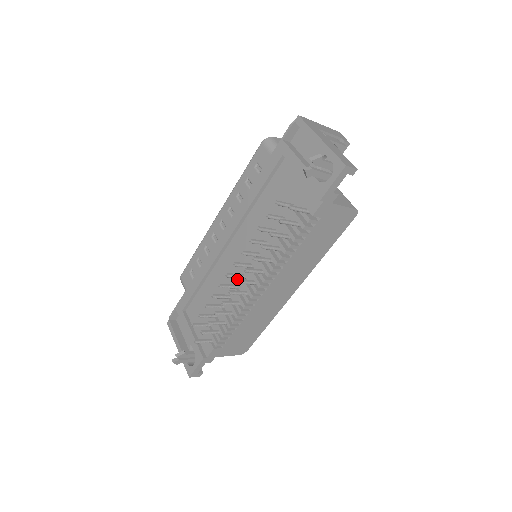
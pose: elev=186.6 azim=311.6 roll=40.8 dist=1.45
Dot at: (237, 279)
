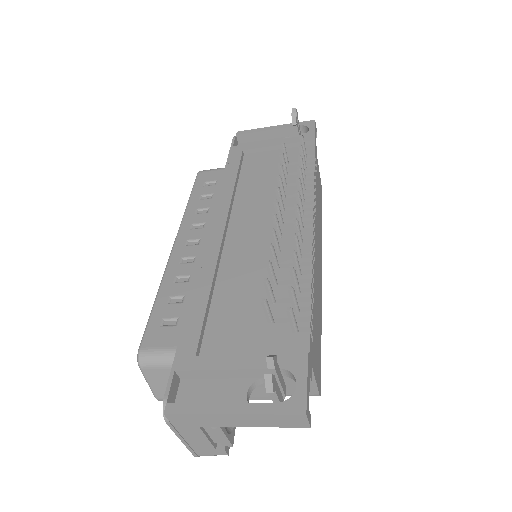
Dot at: (294, 203)
